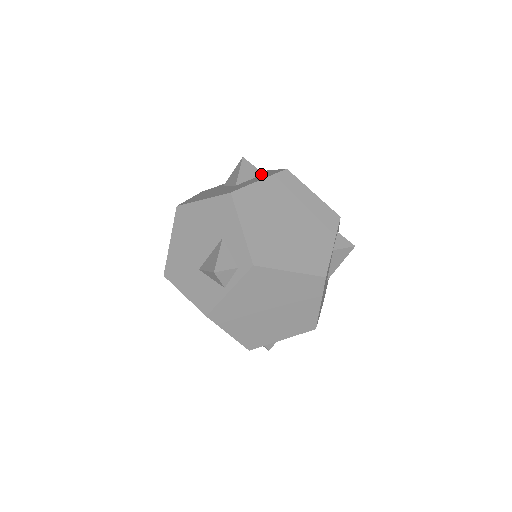
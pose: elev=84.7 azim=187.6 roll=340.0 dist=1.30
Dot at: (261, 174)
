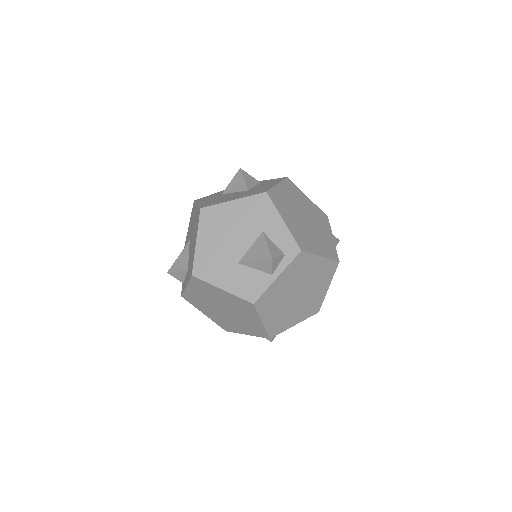
Dot at: (259, 183)
